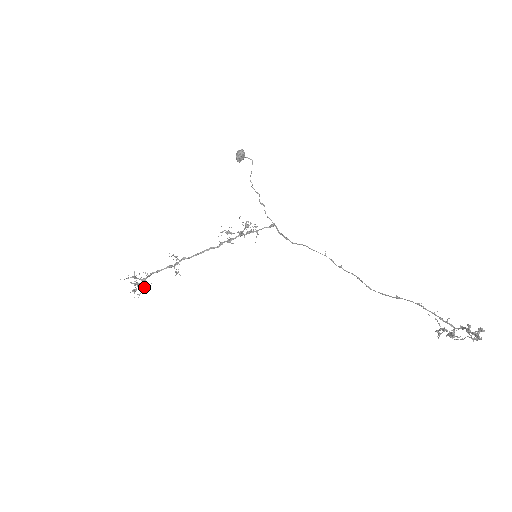
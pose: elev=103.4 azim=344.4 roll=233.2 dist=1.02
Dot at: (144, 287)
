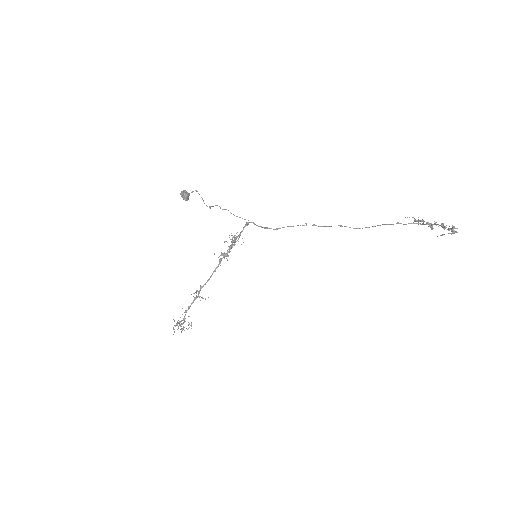
Dot at: (189, 324)
